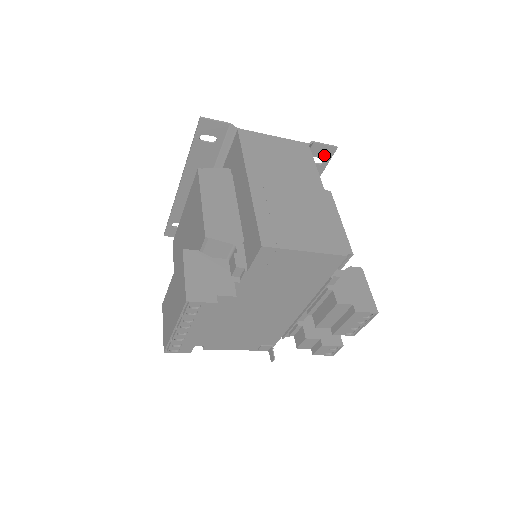
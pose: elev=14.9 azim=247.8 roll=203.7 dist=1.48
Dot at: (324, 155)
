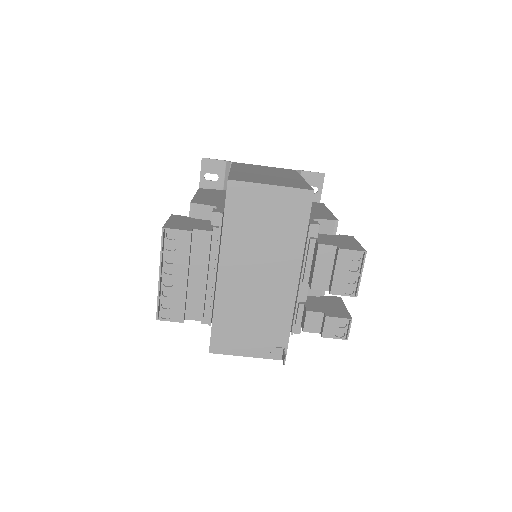
Dot at: (315, 183)
